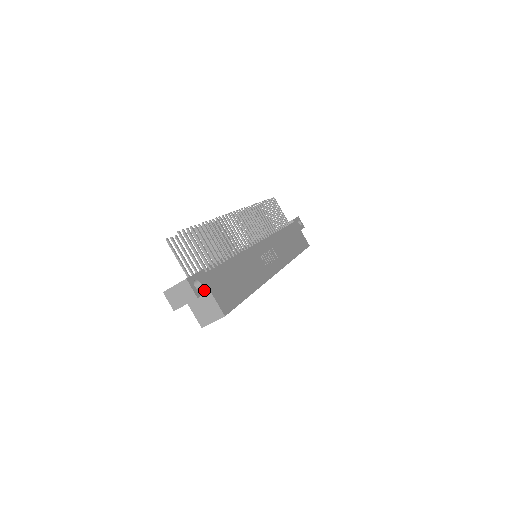
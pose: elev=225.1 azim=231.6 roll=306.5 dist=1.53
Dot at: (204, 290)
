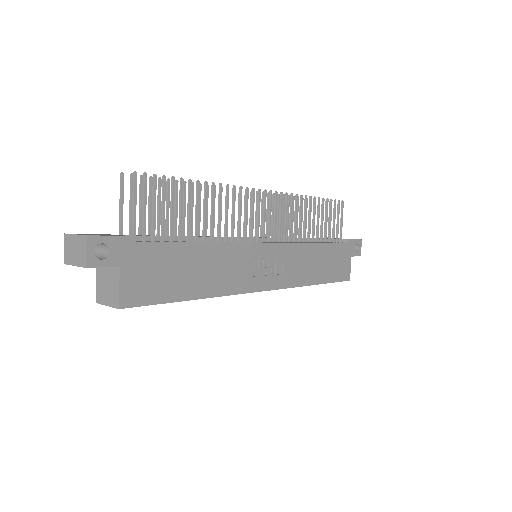
Dot at: (109, 262)
